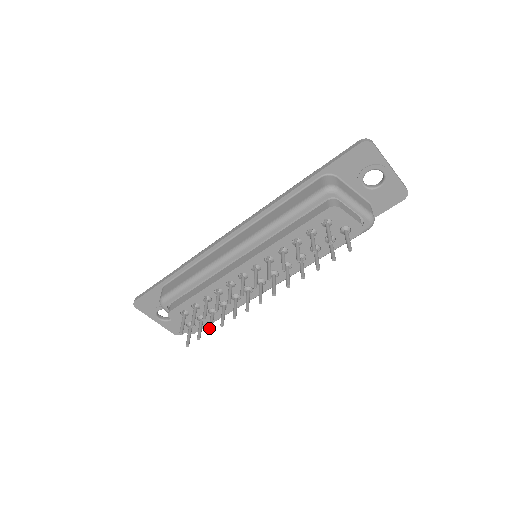
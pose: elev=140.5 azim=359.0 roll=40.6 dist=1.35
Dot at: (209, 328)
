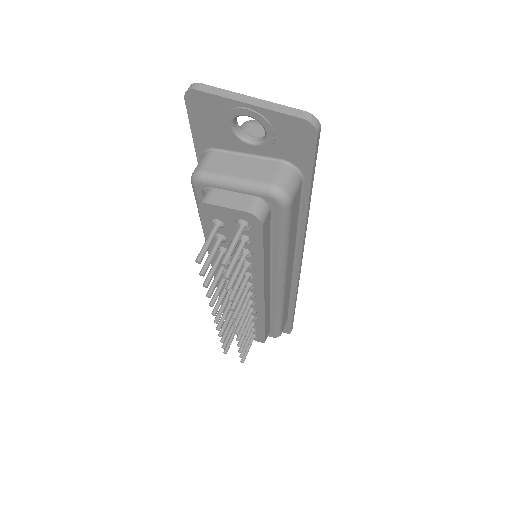
Dot at: occluded
